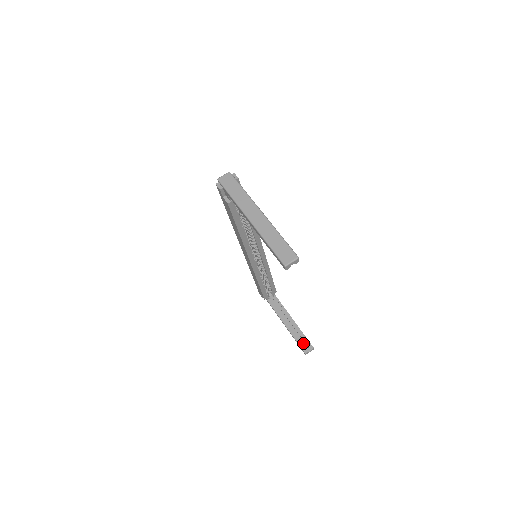
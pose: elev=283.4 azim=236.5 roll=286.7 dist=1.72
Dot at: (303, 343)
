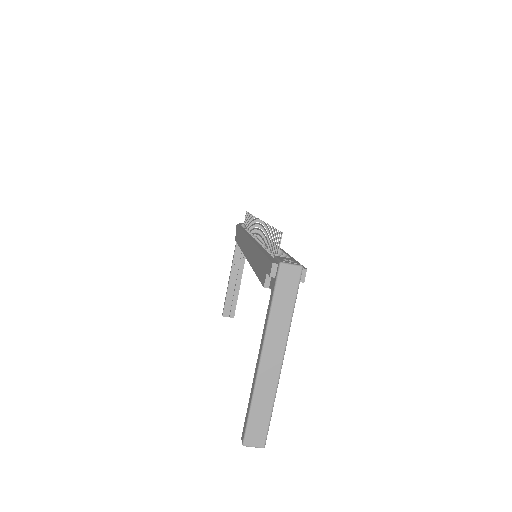
Dot at: (230, 305)
